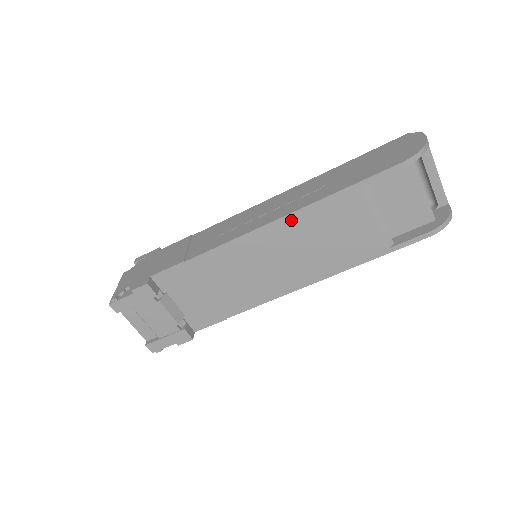
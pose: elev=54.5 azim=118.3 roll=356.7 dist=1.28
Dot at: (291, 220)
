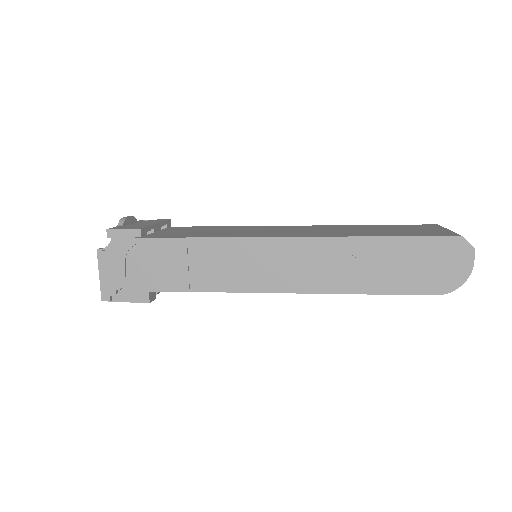
Dot at: (311, 292)
